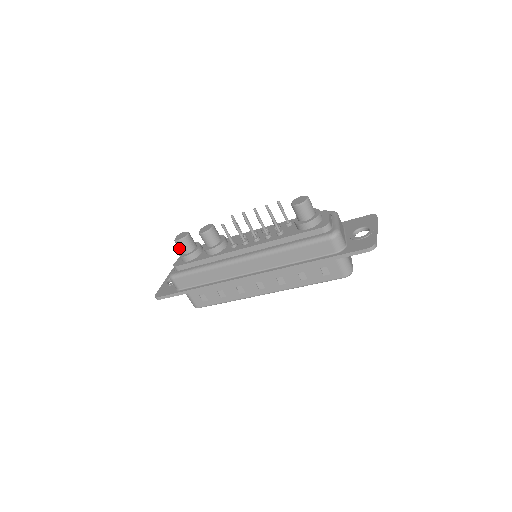
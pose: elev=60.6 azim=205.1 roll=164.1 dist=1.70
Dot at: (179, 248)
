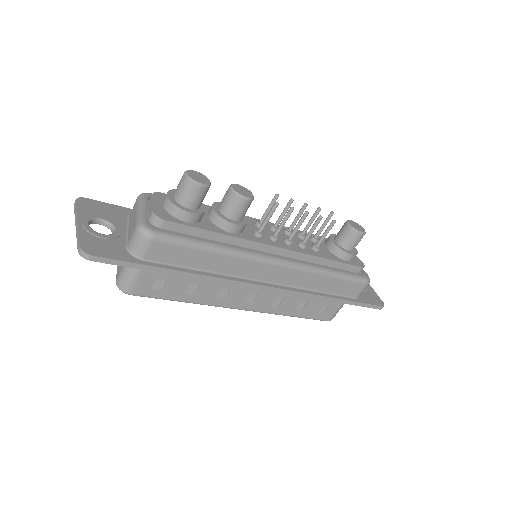
Dot at: (186, 194)
